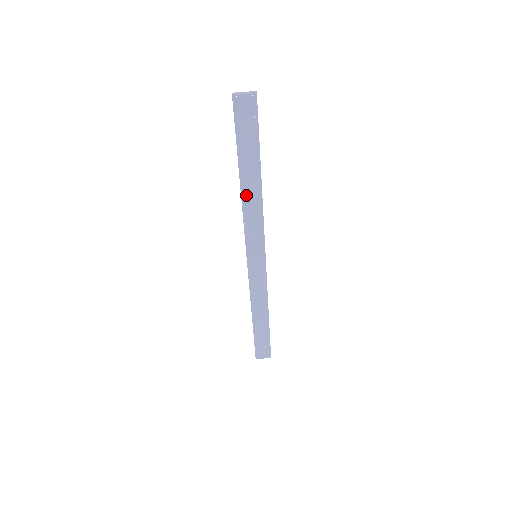
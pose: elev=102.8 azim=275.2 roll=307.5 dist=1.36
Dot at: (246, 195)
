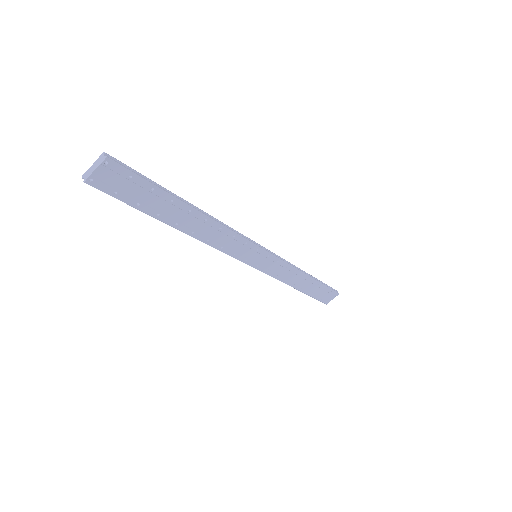
Dot at: (197, 233)
